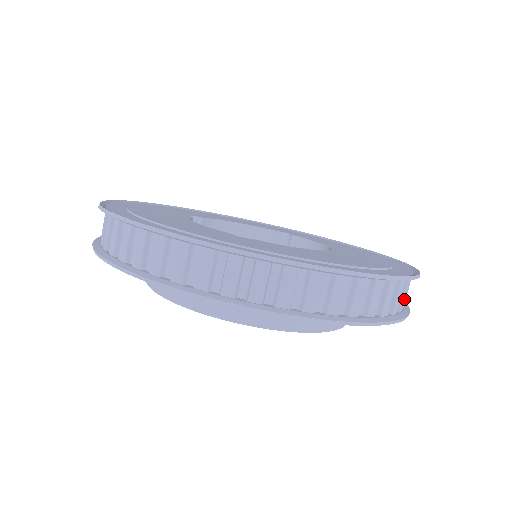
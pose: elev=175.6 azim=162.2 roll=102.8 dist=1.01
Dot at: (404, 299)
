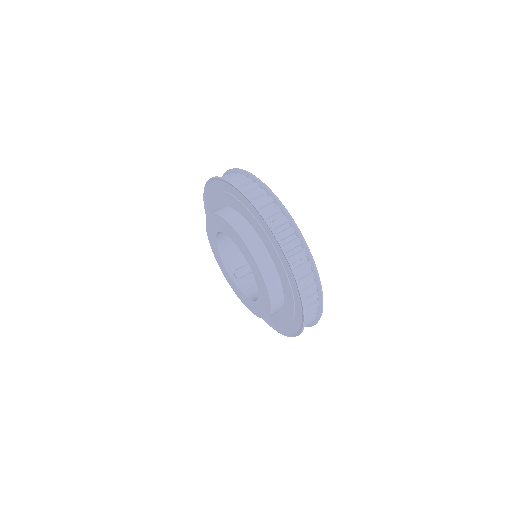
Dot at: occluded
